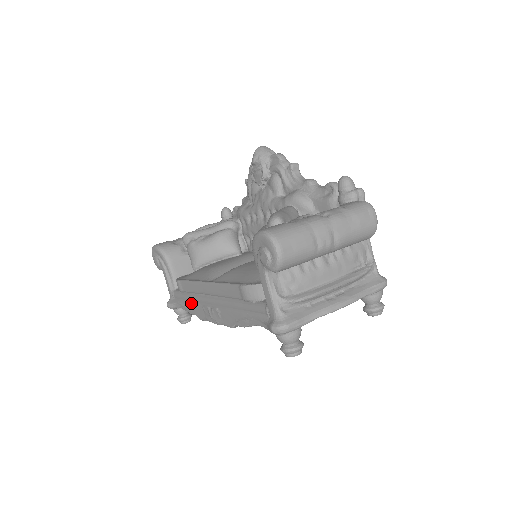
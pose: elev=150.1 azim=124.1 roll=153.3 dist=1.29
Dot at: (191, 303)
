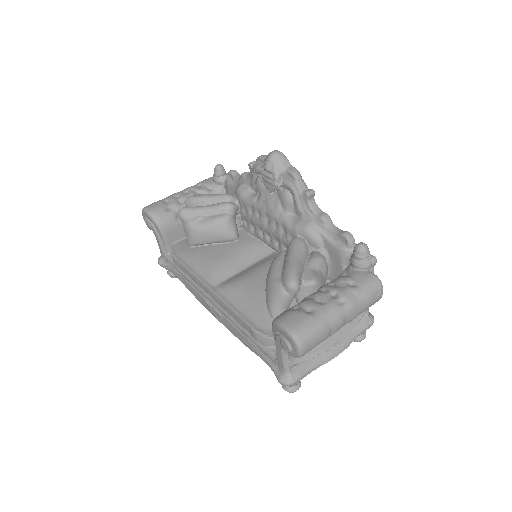
Dot at: (189, 284)
